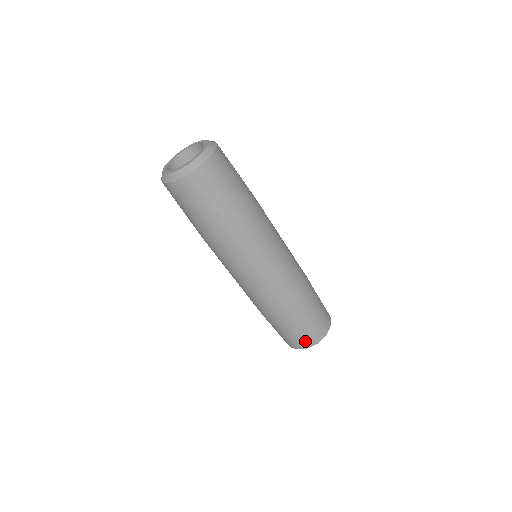
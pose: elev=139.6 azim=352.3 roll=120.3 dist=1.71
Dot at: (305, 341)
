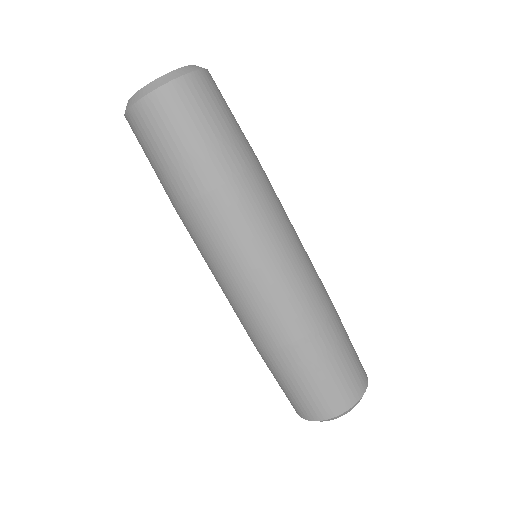
Dot at: (301, 408)
